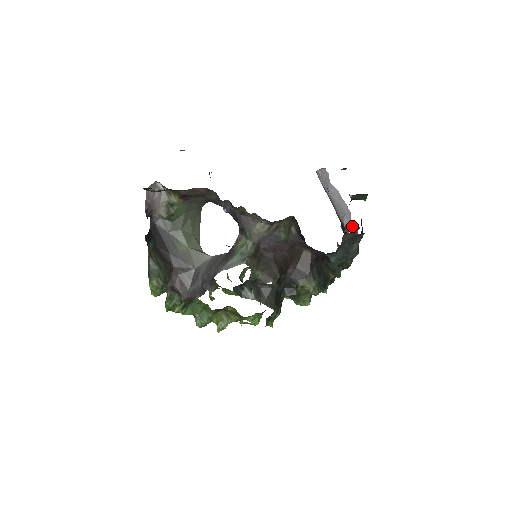
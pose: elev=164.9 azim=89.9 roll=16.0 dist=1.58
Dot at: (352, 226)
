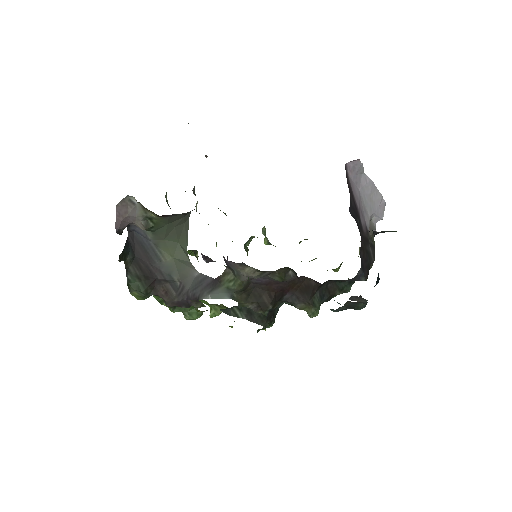
Dot at: (359, 298)
